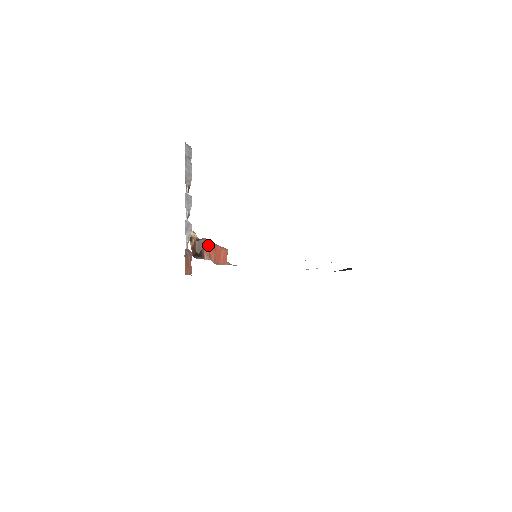
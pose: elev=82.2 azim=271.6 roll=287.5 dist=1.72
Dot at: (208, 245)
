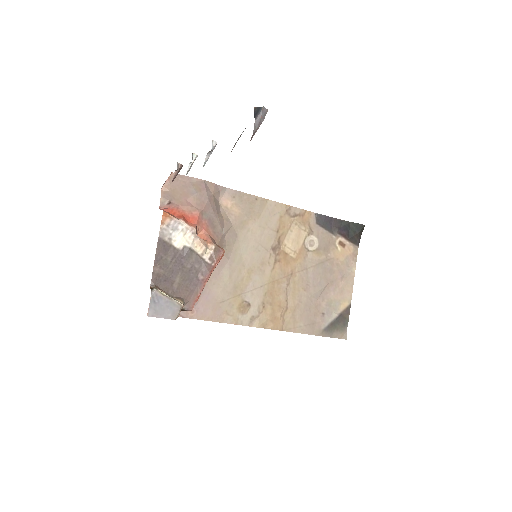
Dot at: (194, 302)
